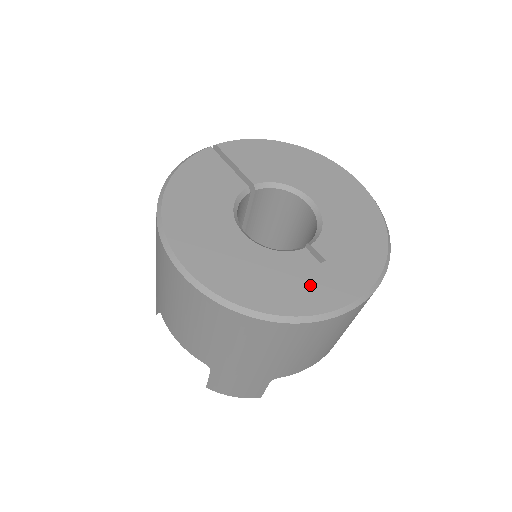
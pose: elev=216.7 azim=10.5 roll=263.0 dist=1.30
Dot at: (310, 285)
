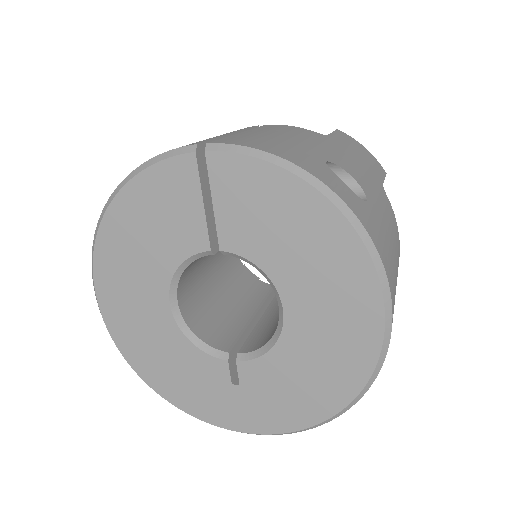
Dot at: (205, 394)
